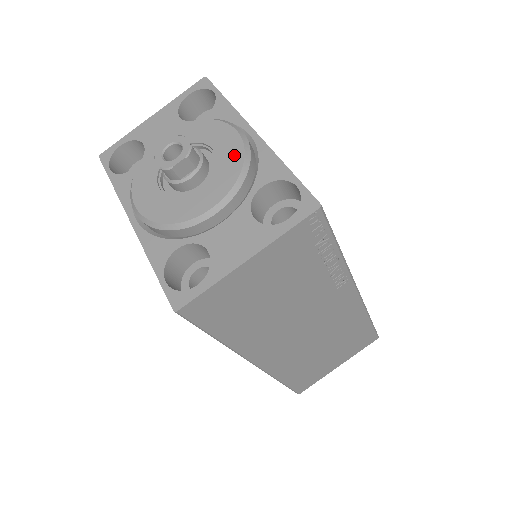
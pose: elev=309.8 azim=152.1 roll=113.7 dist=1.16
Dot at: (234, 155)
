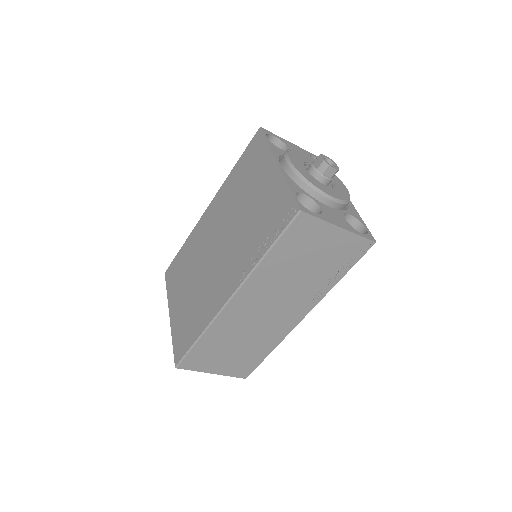
Dot at: (345, 193)
